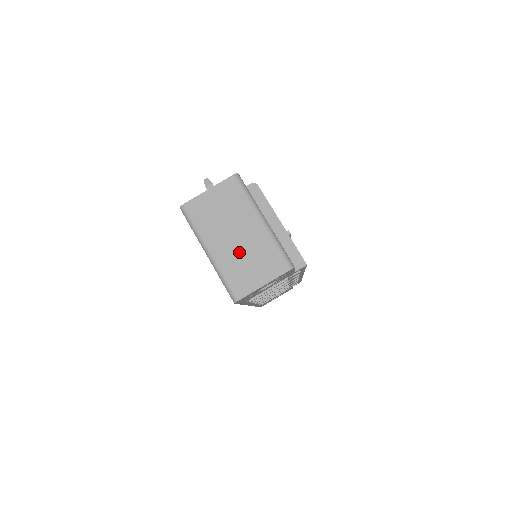
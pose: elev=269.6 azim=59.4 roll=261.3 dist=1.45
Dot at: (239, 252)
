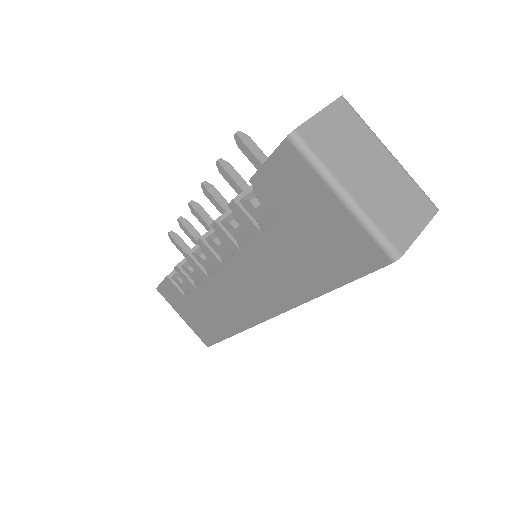
Dot at: (381, 192)
